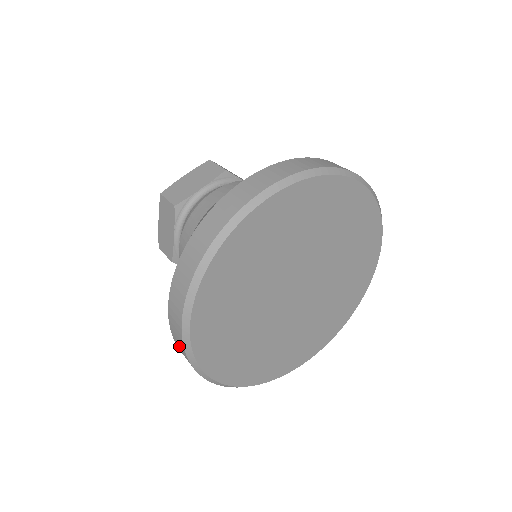
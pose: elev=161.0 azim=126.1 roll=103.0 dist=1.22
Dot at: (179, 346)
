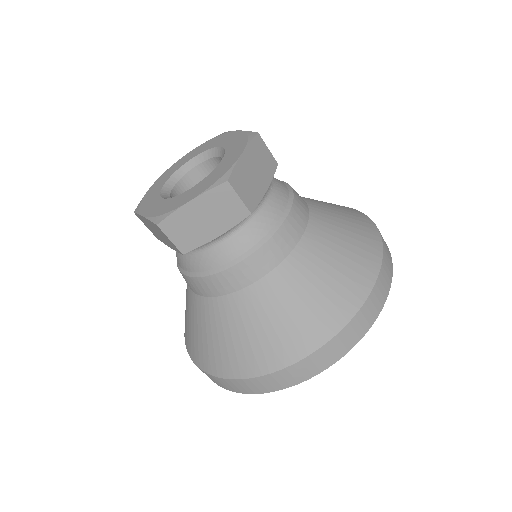
Dot at: (260, 385)
